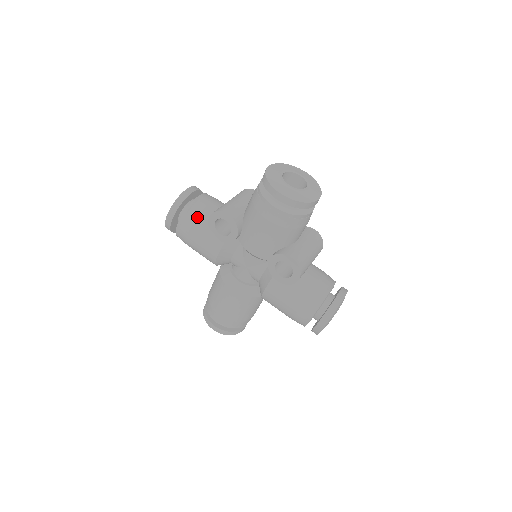
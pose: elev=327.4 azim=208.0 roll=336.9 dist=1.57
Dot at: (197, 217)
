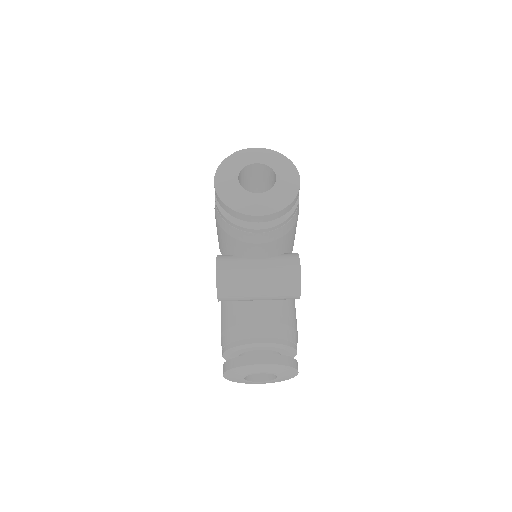
Dot at: occluded
